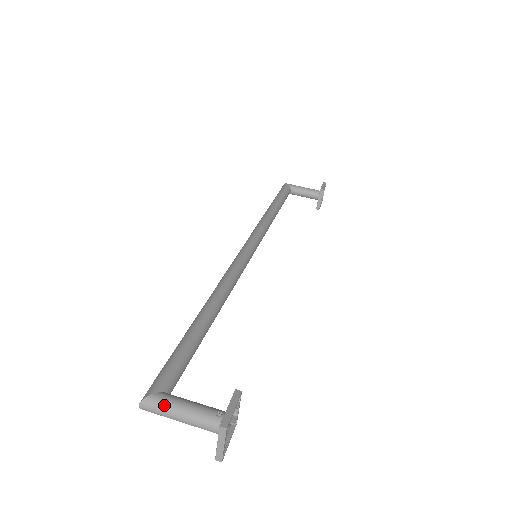
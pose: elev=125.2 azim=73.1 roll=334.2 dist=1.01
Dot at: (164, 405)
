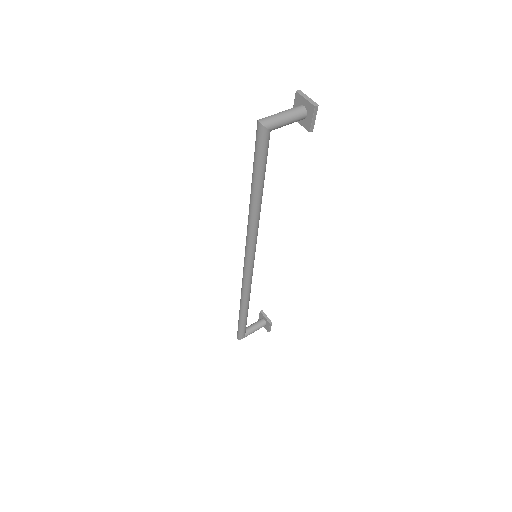
Dot at: (269, 116)
